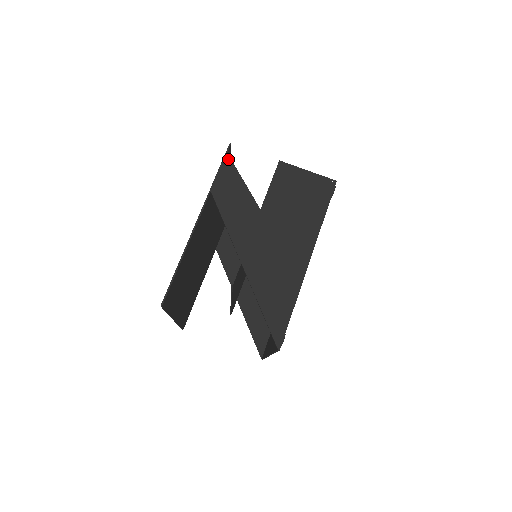
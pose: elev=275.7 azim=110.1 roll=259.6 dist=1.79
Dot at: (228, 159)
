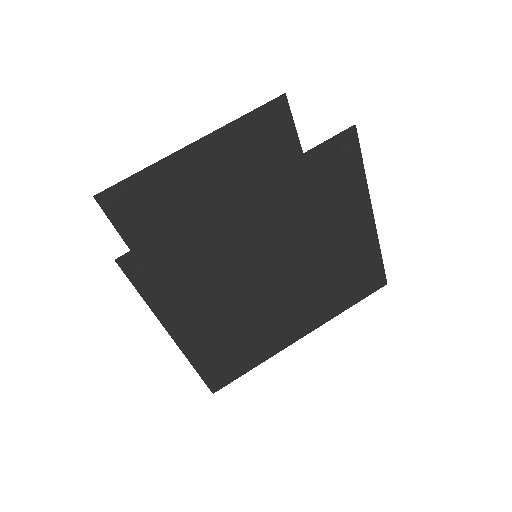
Dot at: occluded
